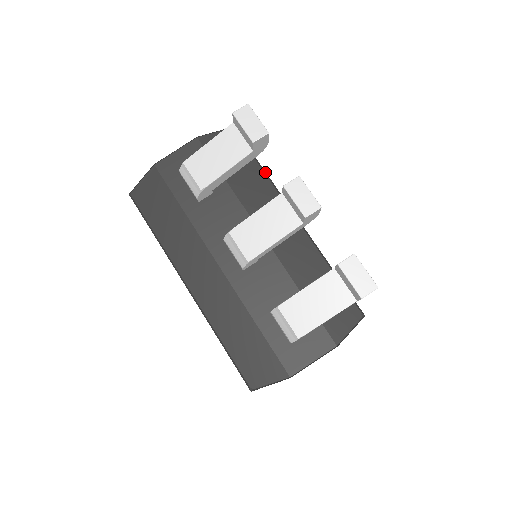
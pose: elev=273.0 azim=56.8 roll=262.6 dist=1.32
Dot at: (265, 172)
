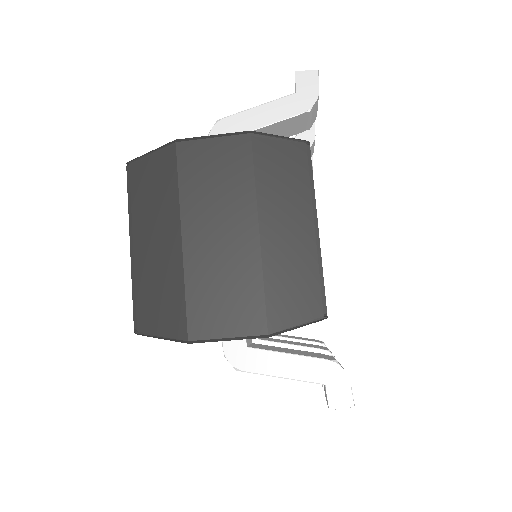
Dot at: occluded
